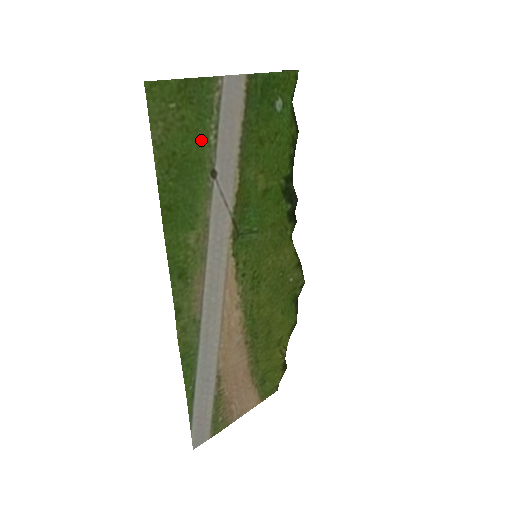
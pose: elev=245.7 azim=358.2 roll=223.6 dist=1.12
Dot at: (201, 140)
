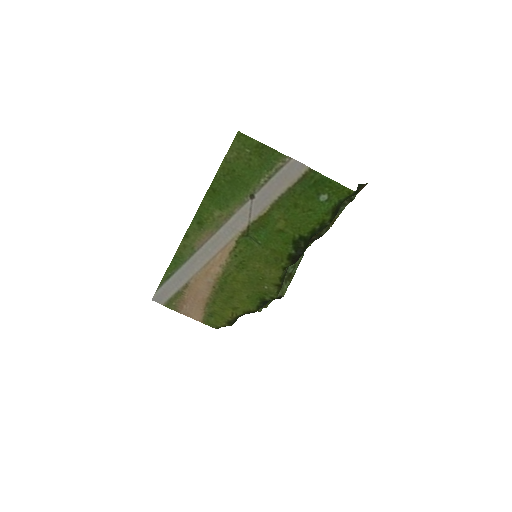
Dot at: (255, 176)
